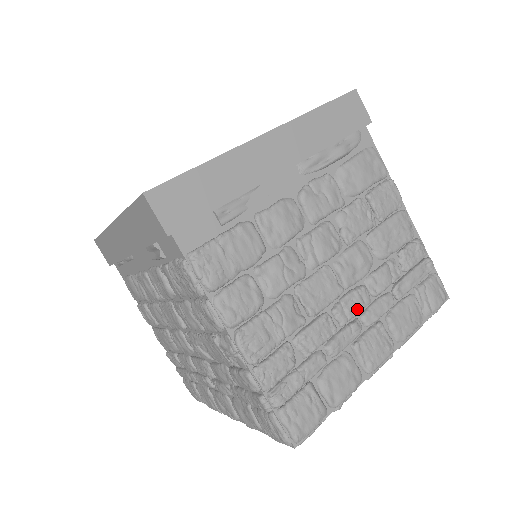
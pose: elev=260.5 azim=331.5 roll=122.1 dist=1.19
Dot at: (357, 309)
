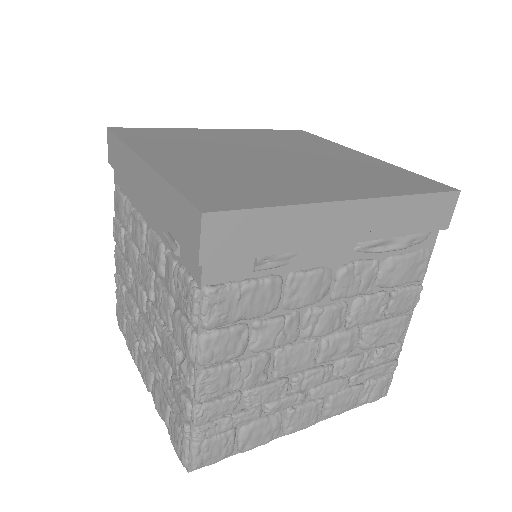
Dot at: (314, 384)
